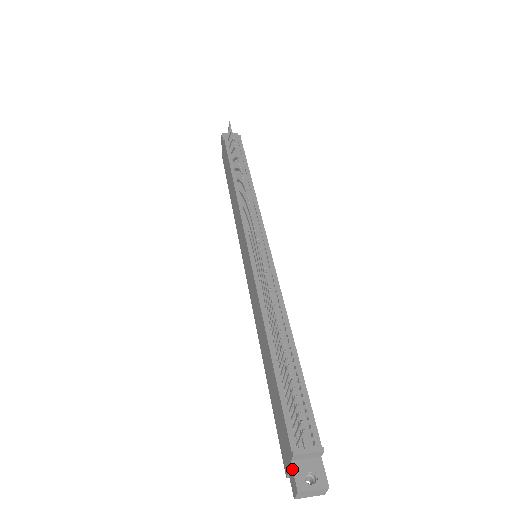
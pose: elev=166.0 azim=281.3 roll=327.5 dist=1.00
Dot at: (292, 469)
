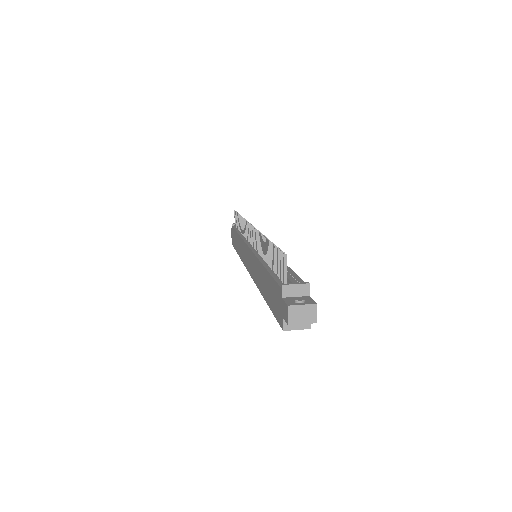
Dot at: (283, 301)
